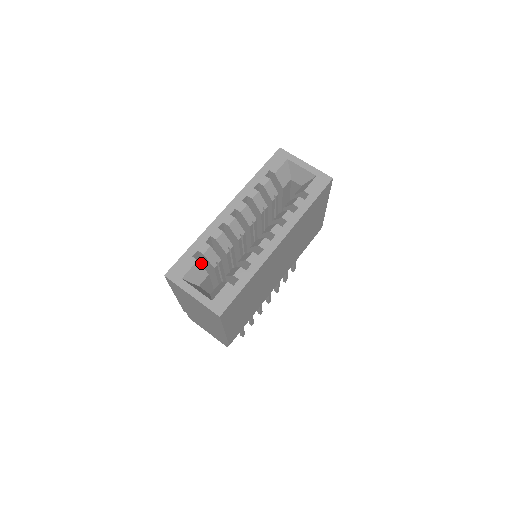
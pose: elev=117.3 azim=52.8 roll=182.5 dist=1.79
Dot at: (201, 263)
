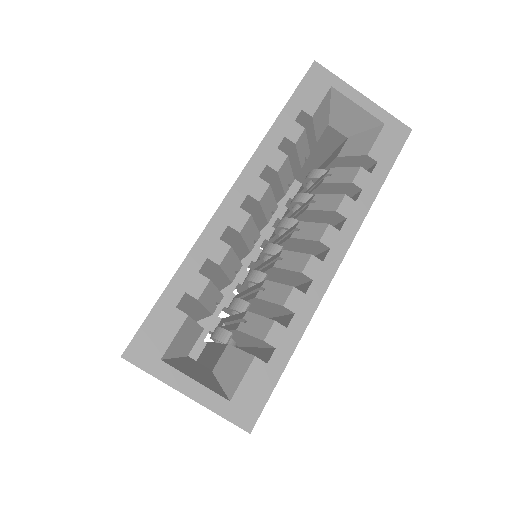
Dot at: occluded
